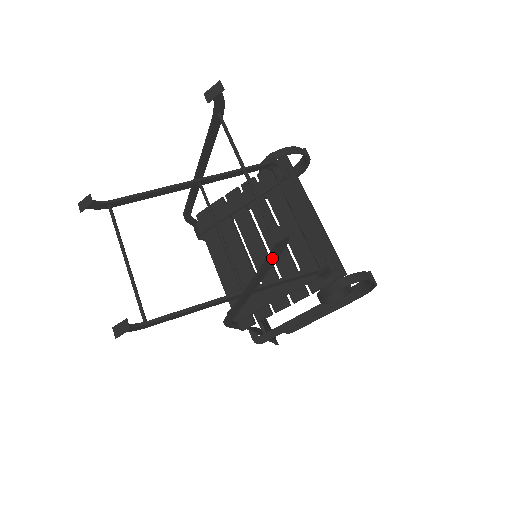
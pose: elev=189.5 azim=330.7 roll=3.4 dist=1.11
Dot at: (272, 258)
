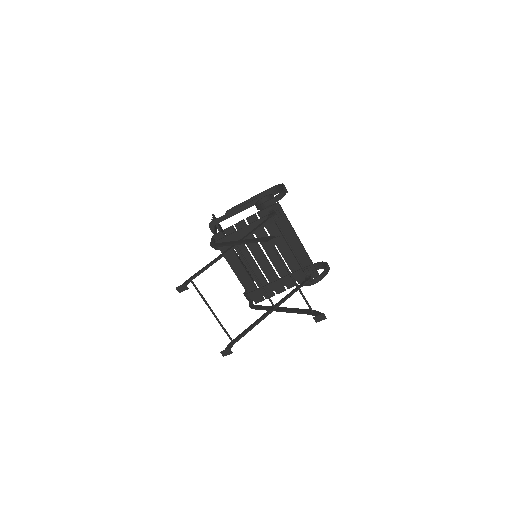
Dot at: (306, 313)
